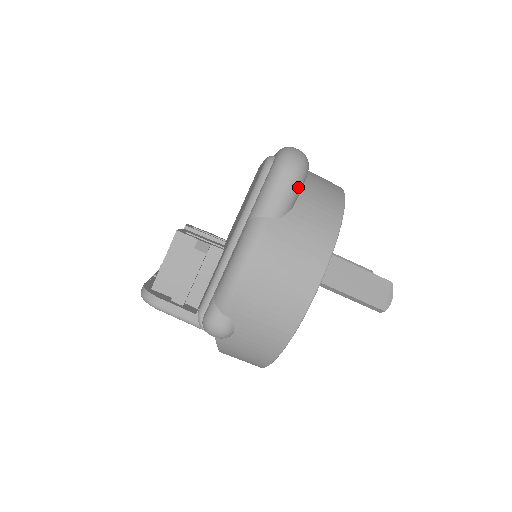
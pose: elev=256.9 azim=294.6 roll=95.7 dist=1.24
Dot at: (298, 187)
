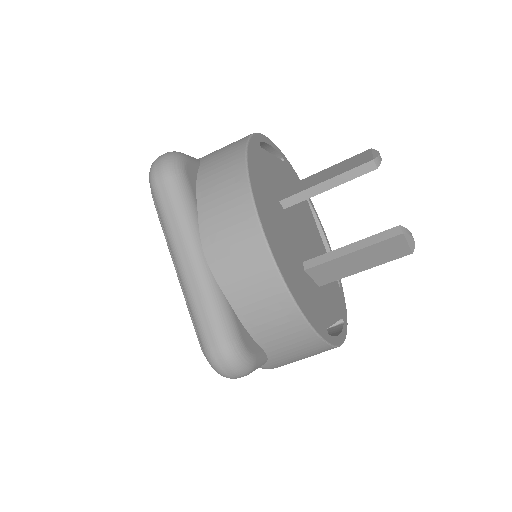
Dot at: (256, 366)
